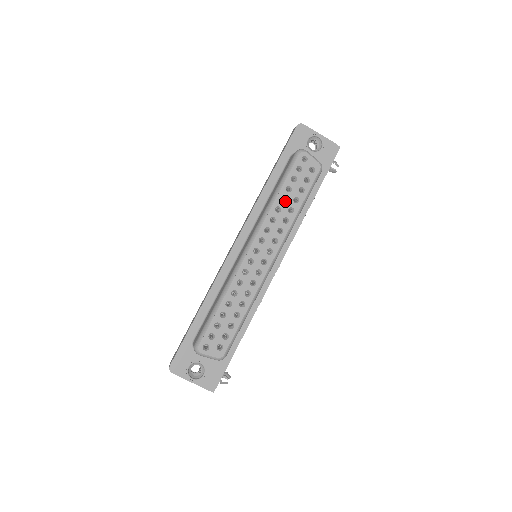
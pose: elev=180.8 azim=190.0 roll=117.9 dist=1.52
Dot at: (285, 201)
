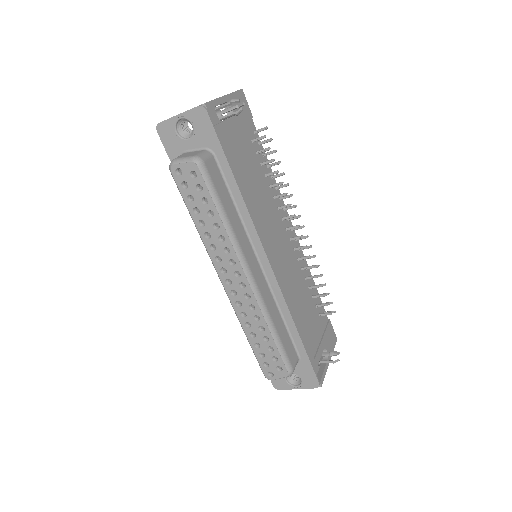
Dot at: (205, 223)
